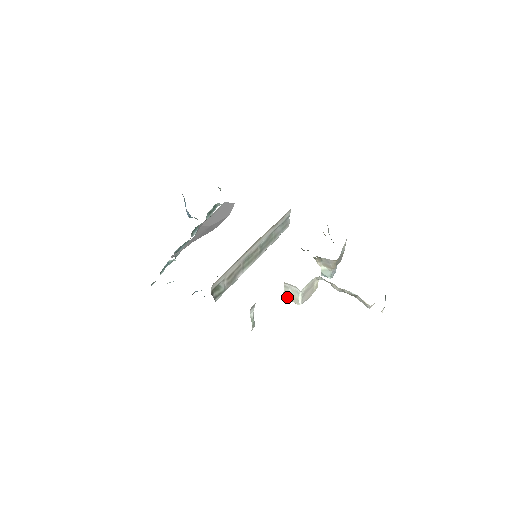
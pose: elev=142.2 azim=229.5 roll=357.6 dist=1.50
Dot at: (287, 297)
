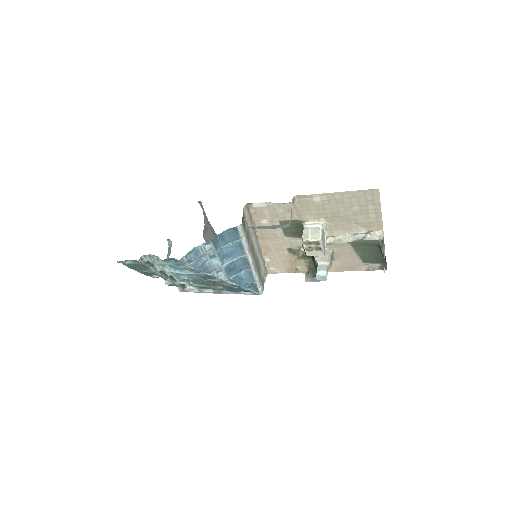
Dot at: (307, 237)
